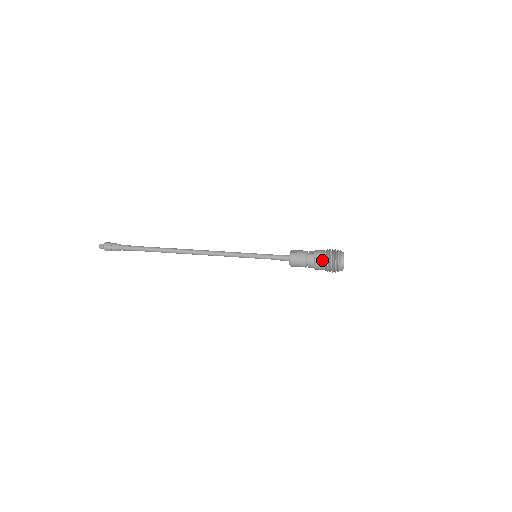
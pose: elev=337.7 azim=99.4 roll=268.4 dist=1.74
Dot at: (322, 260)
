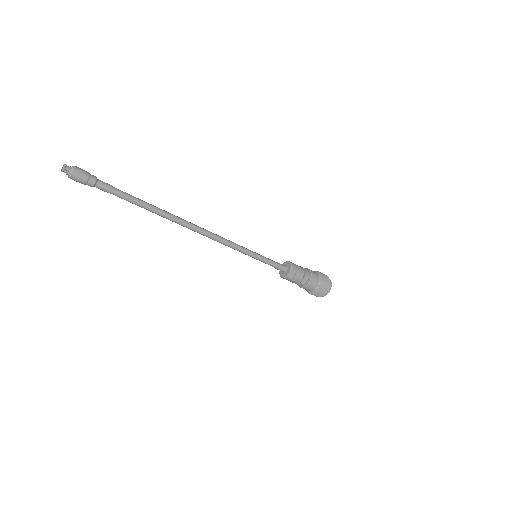
Dot at: occluded
